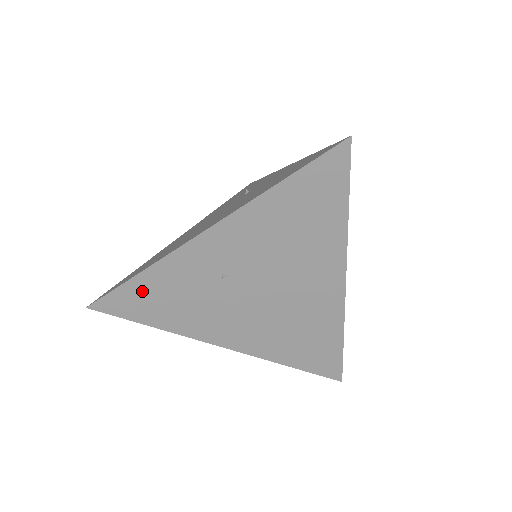
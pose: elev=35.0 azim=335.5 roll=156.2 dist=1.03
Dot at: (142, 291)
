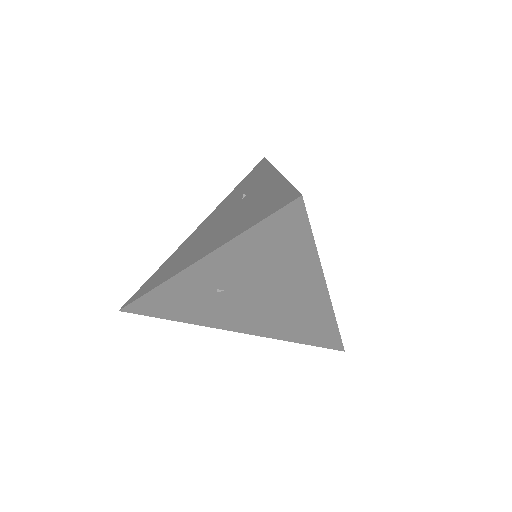
Dot at: (157, 301)
